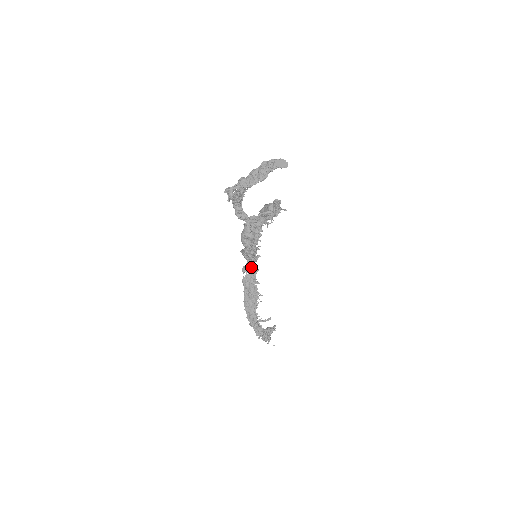
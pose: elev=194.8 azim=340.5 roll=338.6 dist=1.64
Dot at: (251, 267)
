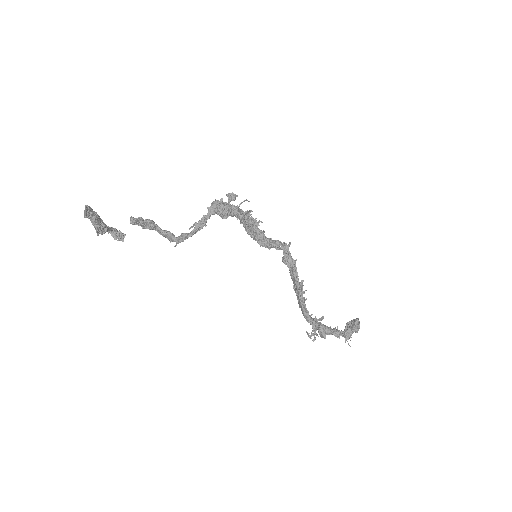
Dot at: (284, 259)
